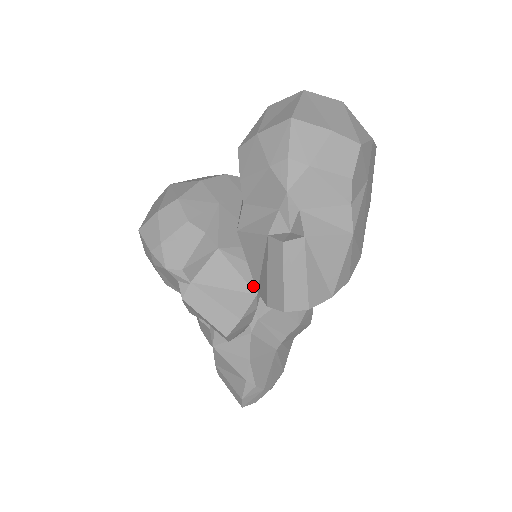
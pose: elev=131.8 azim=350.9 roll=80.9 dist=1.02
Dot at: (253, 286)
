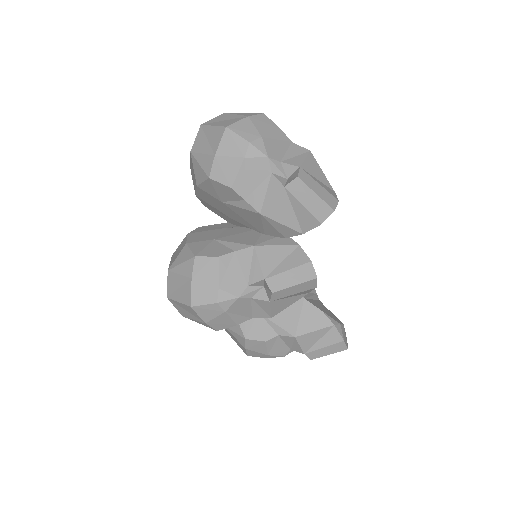
Dot at: (292, 244)
